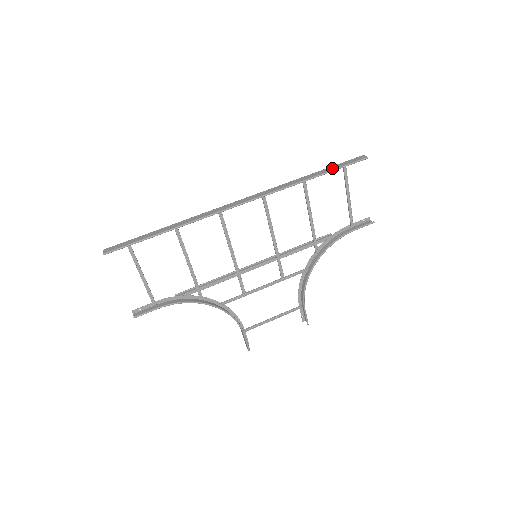
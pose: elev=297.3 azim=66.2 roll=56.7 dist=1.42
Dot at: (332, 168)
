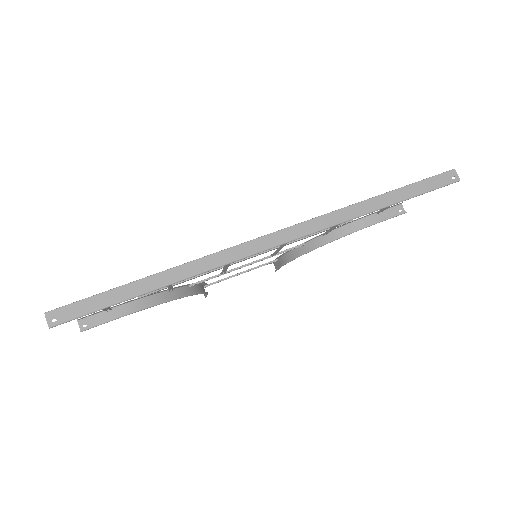
Dot at: (410, 192)
